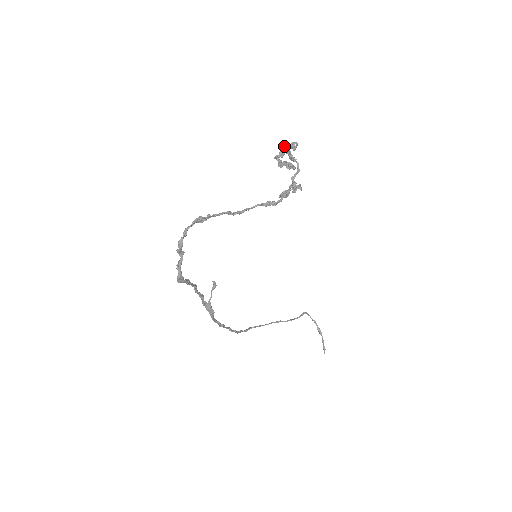
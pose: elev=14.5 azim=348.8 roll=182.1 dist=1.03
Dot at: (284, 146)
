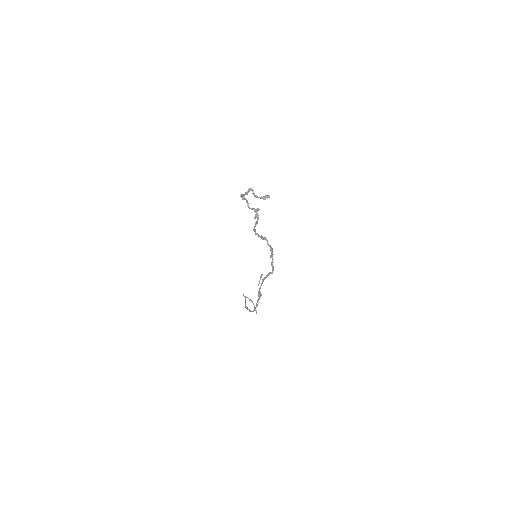
Dot at: (252, 191)
